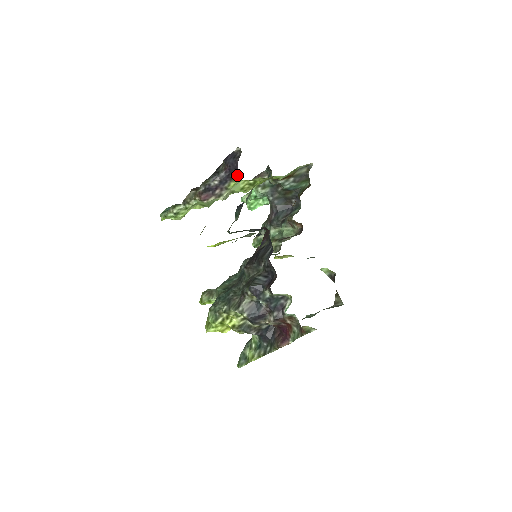
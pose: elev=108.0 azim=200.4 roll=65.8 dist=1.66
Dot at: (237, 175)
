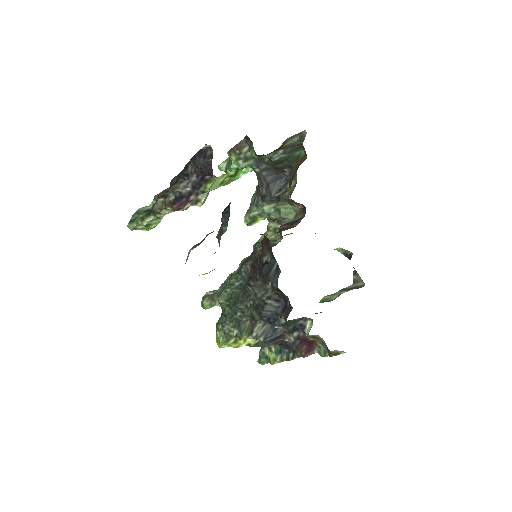
Dot at: (213, 175)
